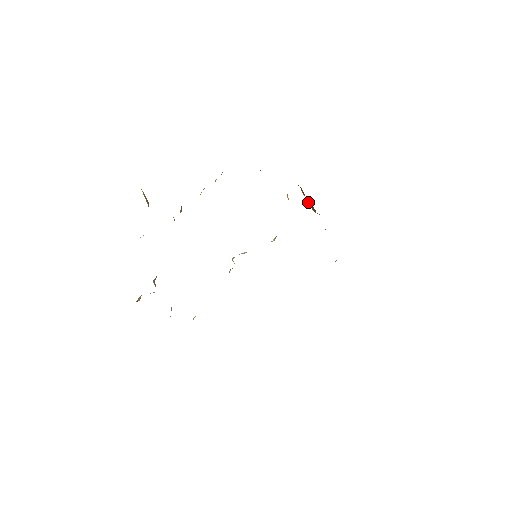
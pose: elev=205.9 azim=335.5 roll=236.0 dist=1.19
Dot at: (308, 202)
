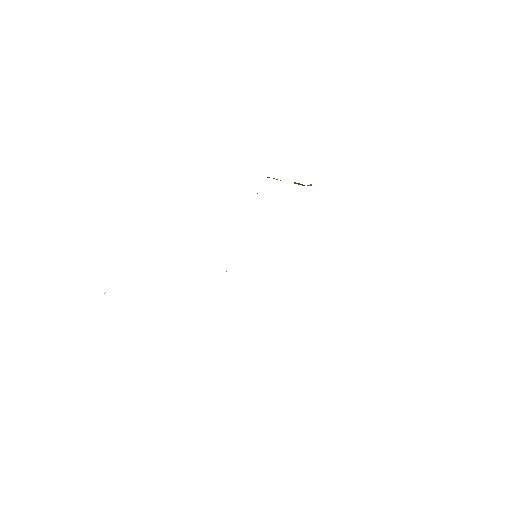
Dot at: occluded
